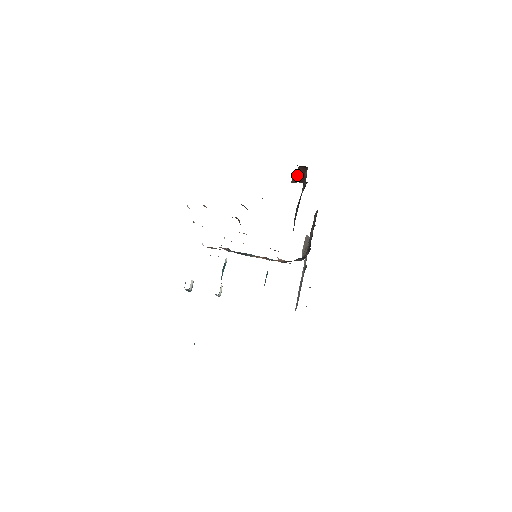
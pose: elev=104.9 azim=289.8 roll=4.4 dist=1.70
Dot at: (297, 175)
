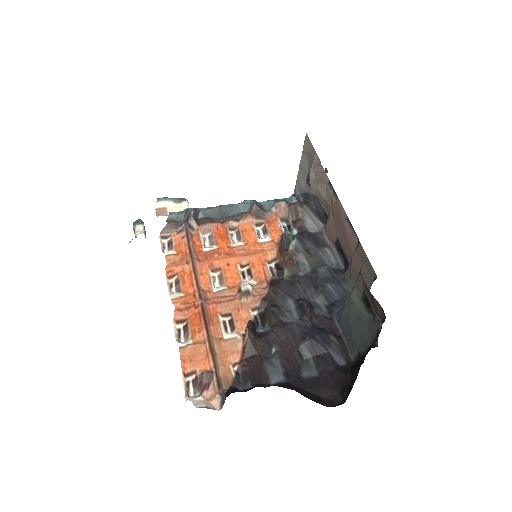
Dot at: occluded
